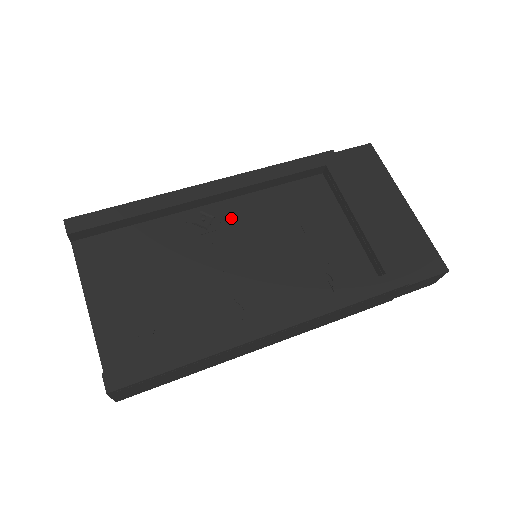
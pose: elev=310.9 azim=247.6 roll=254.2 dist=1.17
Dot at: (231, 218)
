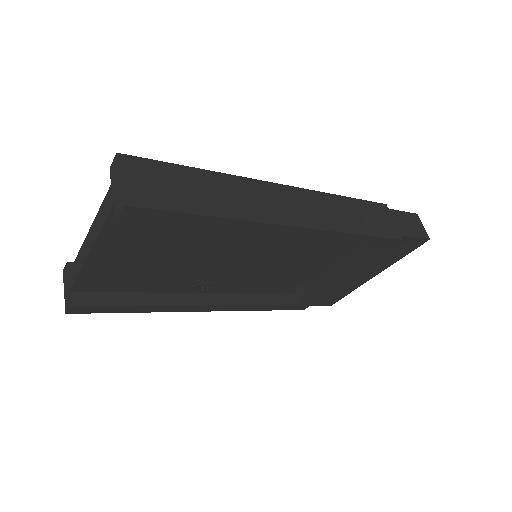
Dot at: occluded
